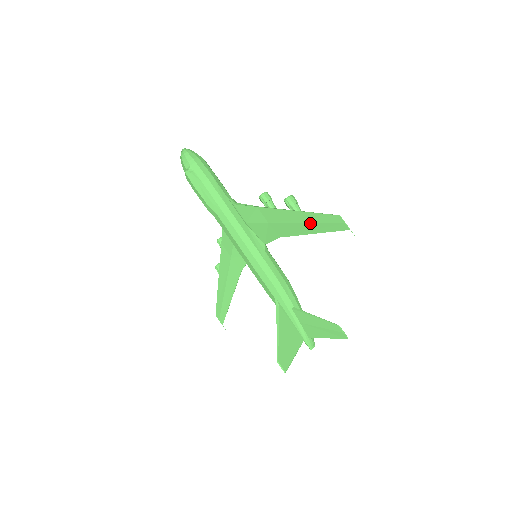
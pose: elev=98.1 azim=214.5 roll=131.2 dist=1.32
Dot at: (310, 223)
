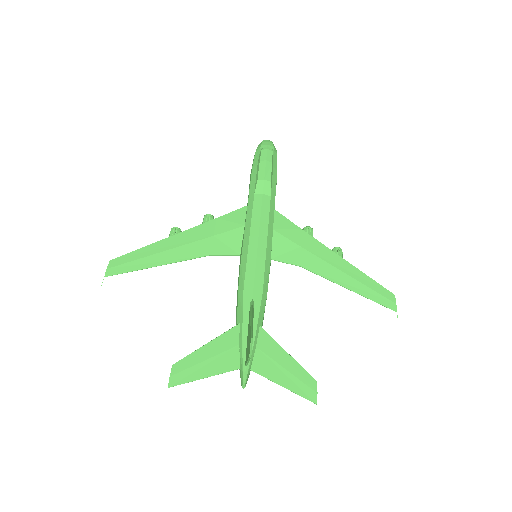
Dot at: (354, 279)
